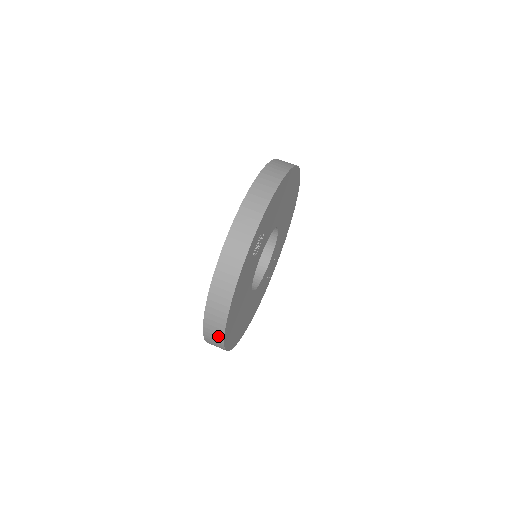
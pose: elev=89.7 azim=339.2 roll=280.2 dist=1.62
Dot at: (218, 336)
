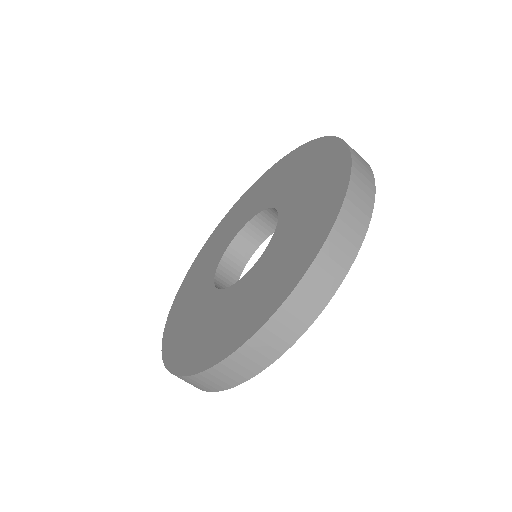
Dot at: (341, 264)
